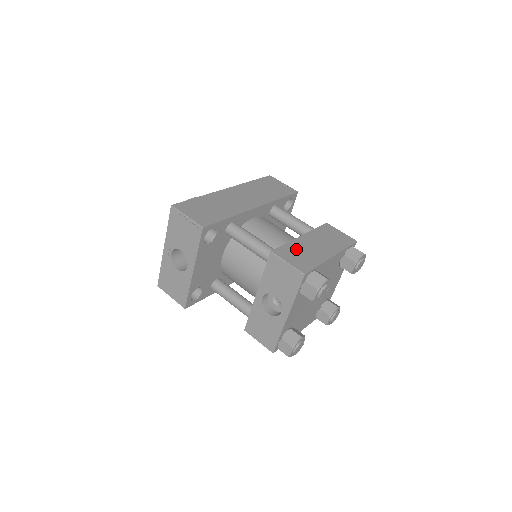
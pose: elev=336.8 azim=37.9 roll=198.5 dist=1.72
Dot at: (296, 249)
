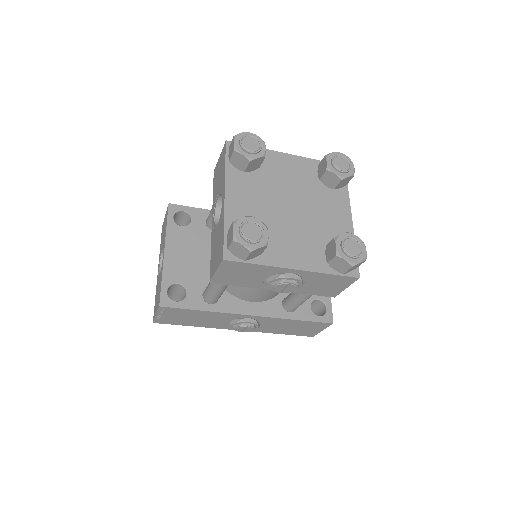
Dot at: occluded
